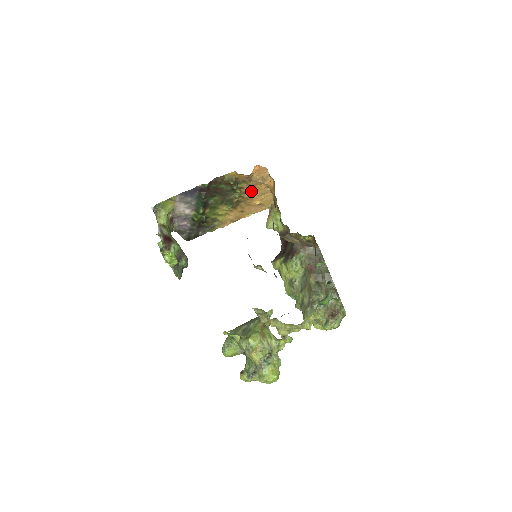
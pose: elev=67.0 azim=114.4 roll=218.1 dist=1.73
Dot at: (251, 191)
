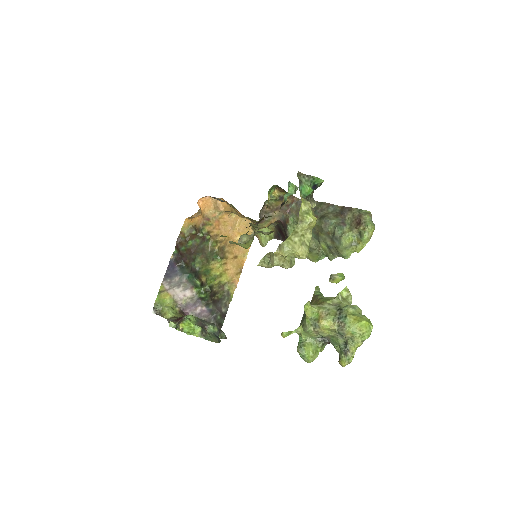
Dot at: (221, 230)
